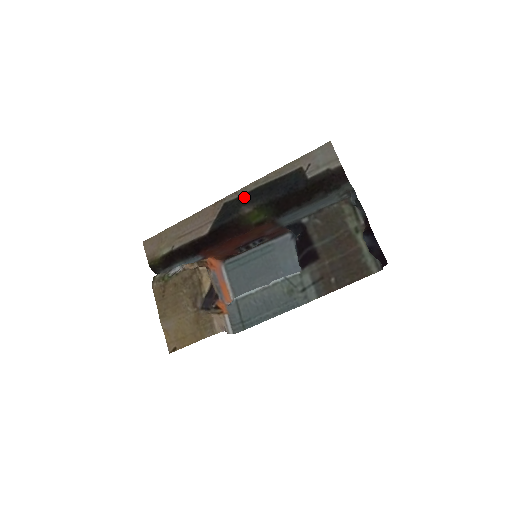
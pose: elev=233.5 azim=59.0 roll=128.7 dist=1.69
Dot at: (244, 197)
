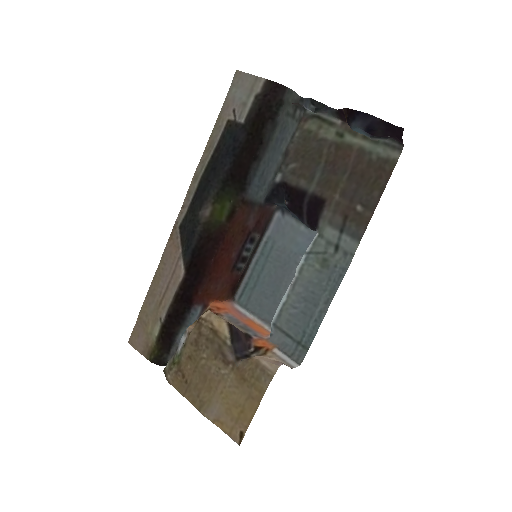
Dot at: (194, 202)
